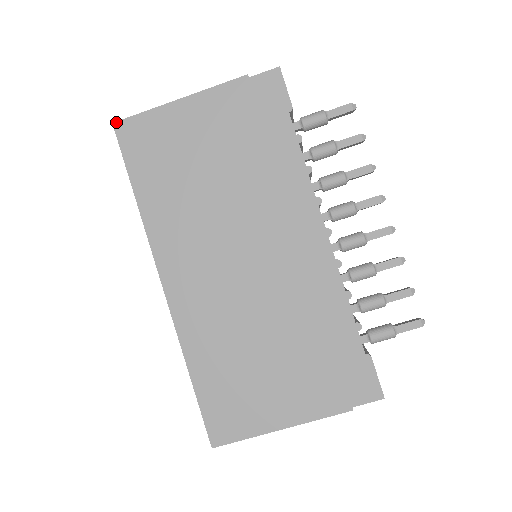
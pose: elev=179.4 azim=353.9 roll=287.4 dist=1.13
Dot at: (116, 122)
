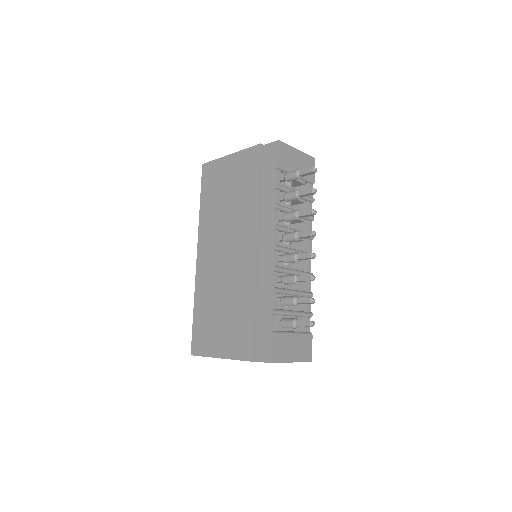
Dot at: (204, 164)
